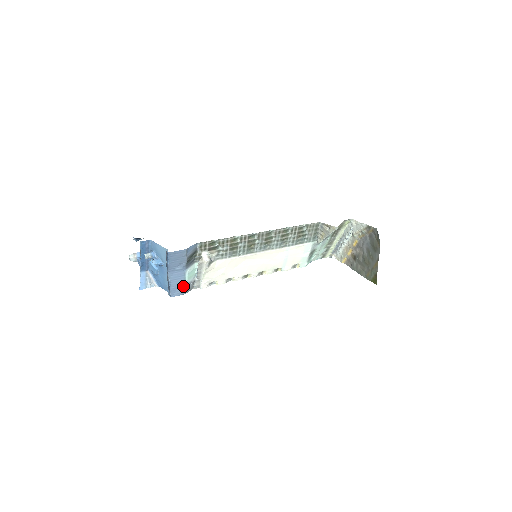
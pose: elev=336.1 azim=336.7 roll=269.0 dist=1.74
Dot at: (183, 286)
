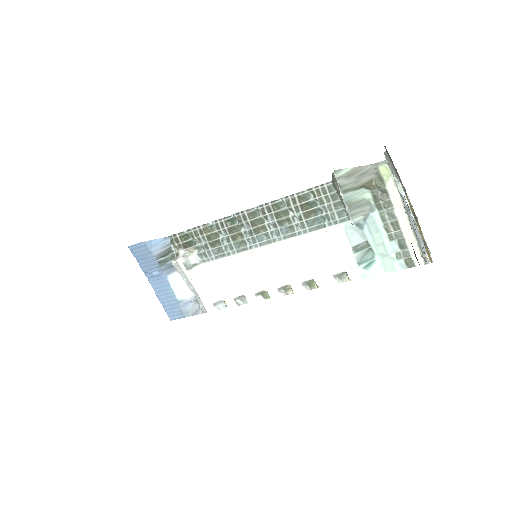
Dot at: (177, 303)
